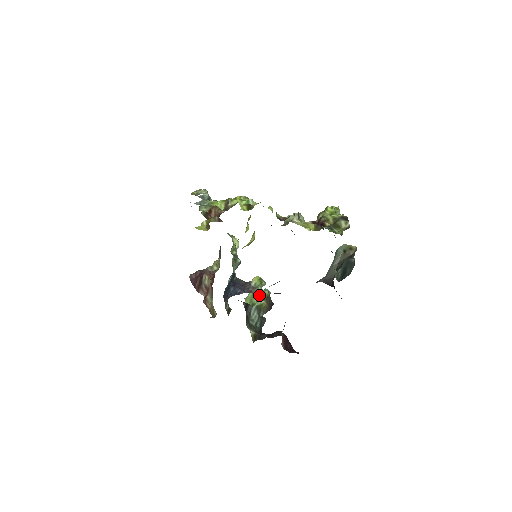
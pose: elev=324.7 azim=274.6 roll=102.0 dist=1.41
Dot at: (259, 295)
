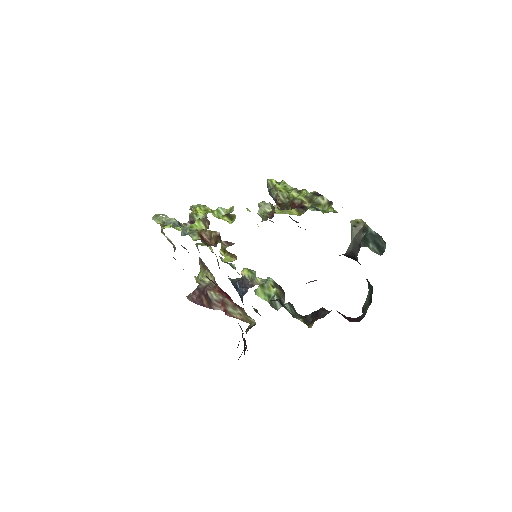
Dot at: (267, 285)
